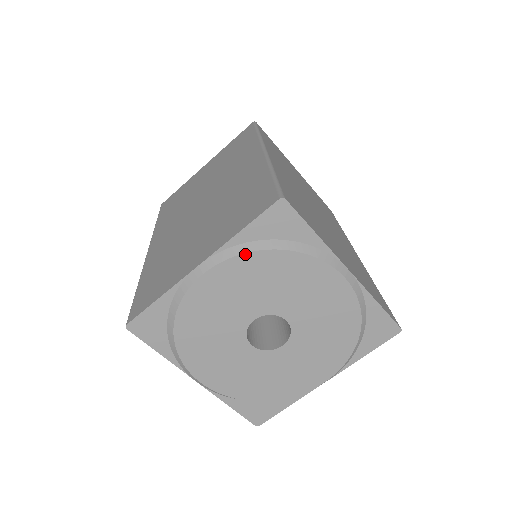
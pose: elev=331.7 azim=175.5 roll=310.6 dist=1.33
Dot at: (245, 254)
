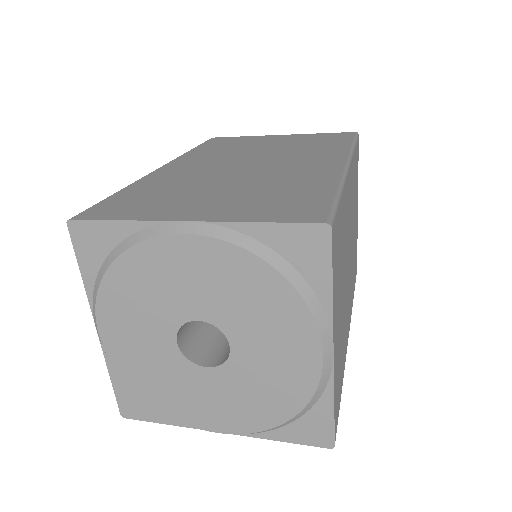
Dot at: (243, 249)
